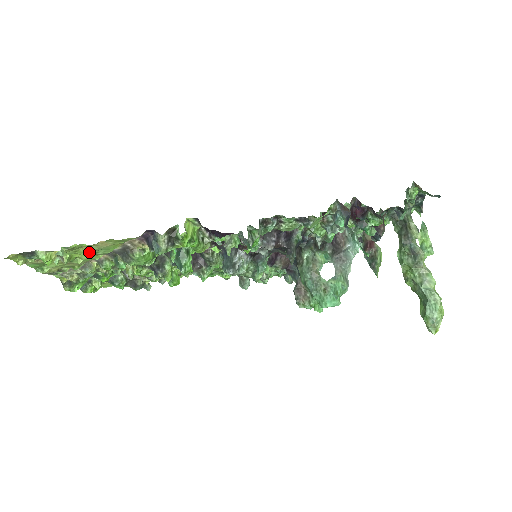
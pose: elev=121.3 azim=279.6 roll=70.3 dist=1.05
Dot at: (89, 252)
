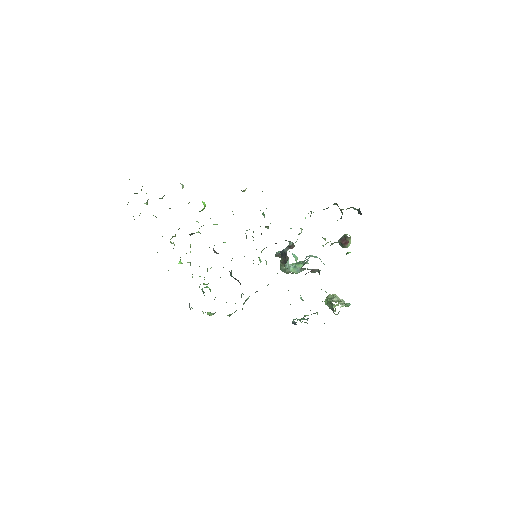
Dot at: occluded
